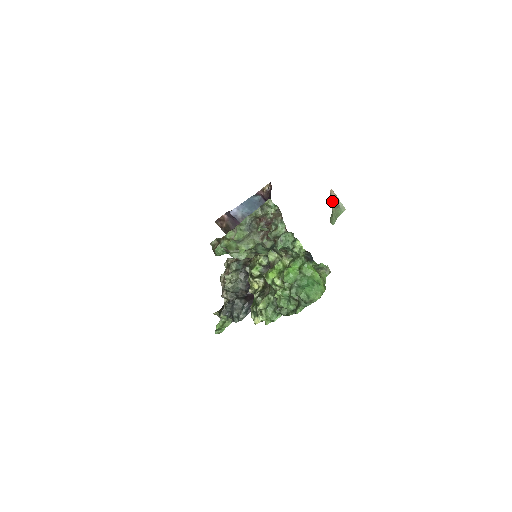
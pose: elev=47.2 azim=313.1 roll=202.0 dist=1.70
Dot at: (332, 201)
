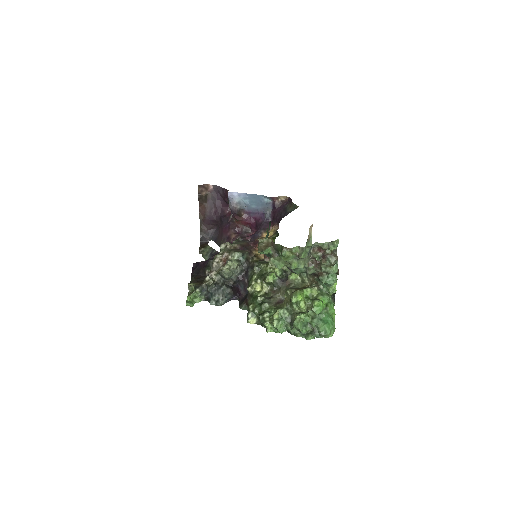
Dot at: occluded
